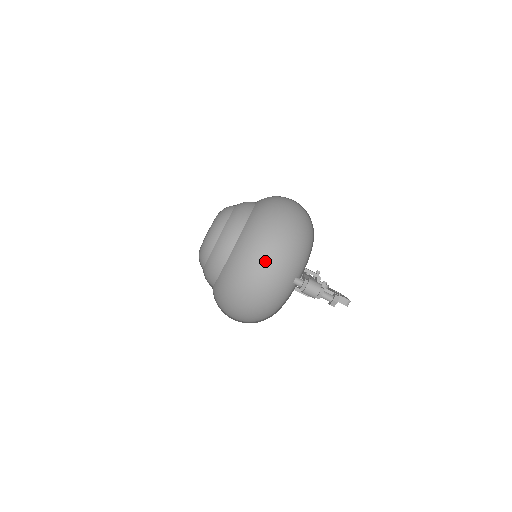
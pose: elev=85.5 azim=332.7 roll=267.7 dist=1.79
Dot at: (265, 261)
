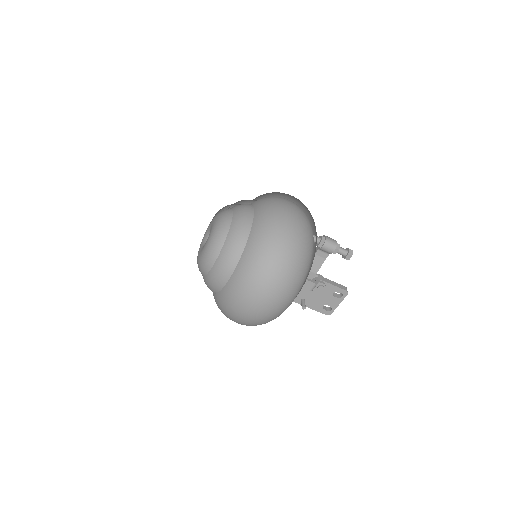
Dot at: (291, 206)
